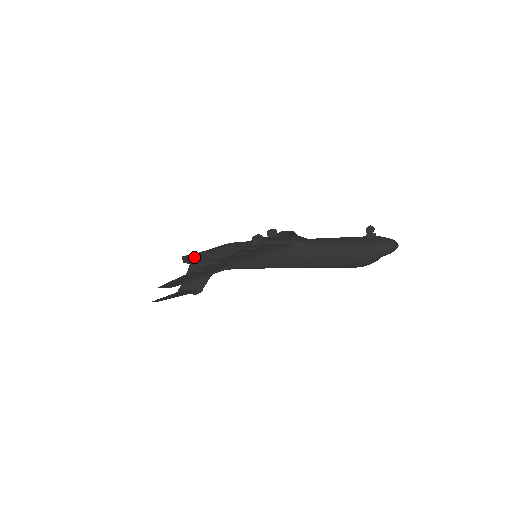
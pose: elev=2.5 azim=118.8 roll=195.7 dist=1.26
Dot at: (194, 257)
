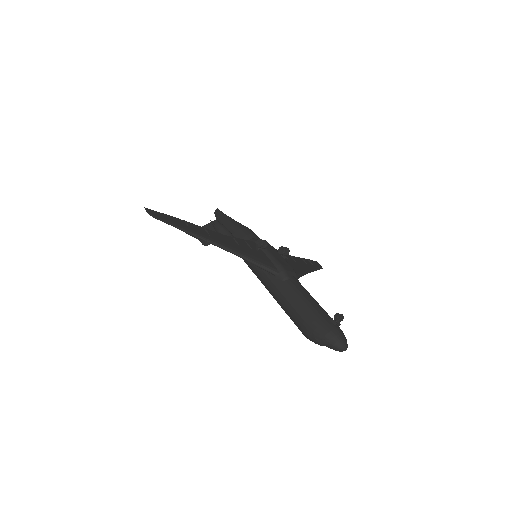
Dot at: (221, 216)
